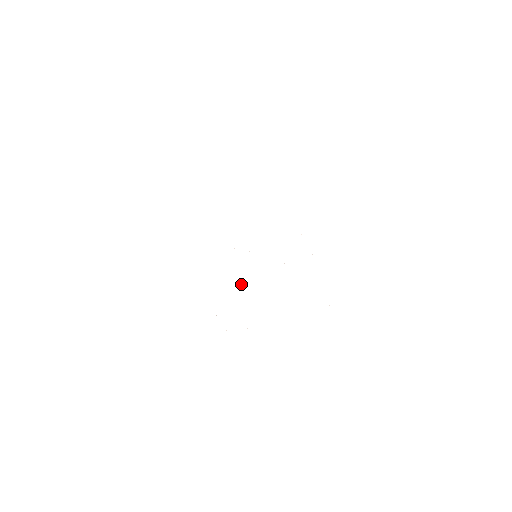
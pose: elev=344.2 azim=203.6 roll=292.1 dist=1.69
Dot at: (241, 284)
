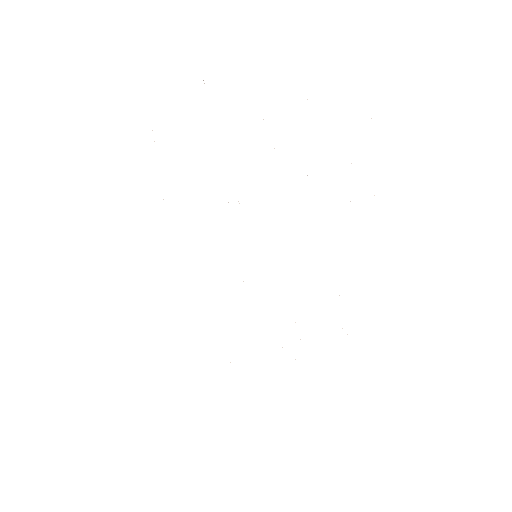
Dot at: occluded
